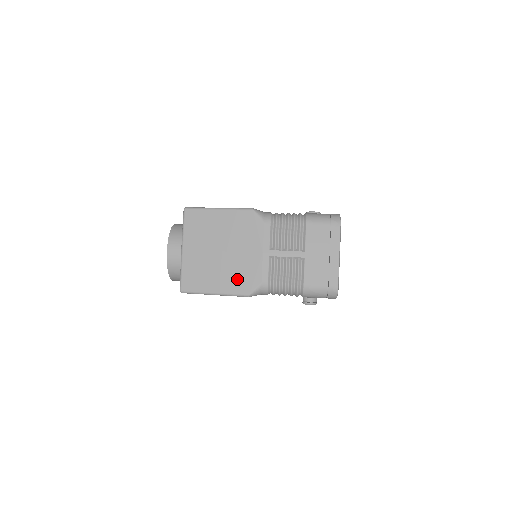
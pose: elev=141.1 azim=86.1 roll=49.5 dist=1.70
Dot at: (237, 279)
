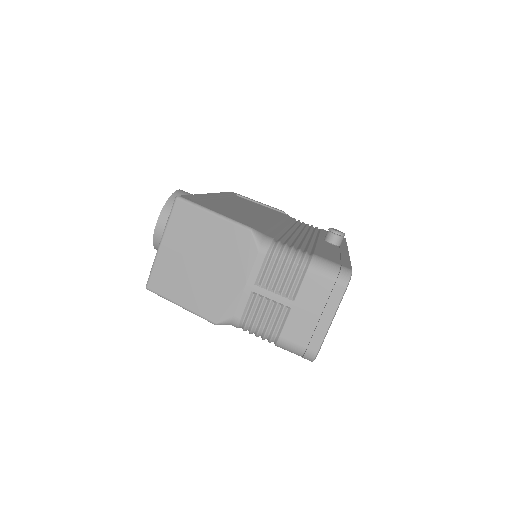
Dot at: (209, 301)
